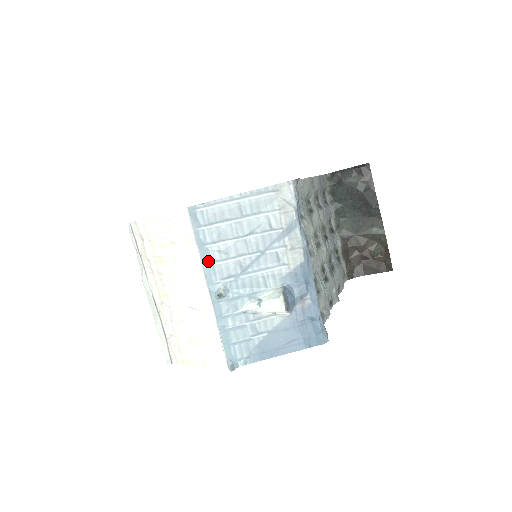
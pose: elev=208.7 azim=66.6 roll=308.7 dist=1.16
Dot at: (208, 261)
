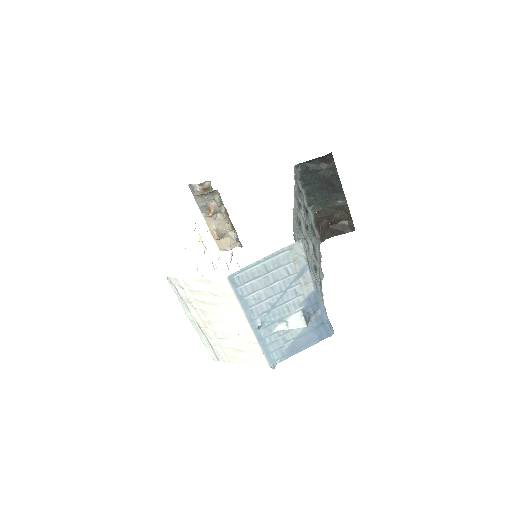
Dot at: (247, 307)
